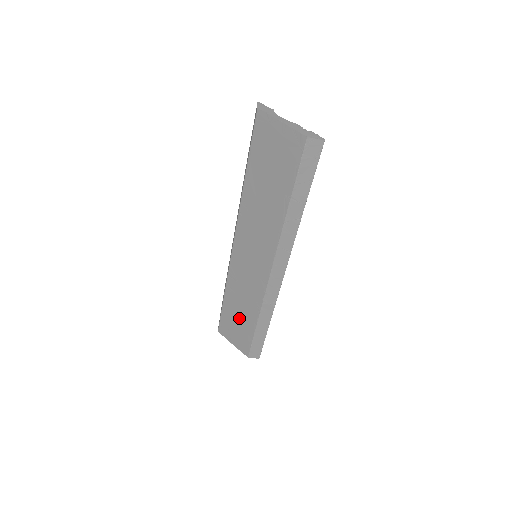
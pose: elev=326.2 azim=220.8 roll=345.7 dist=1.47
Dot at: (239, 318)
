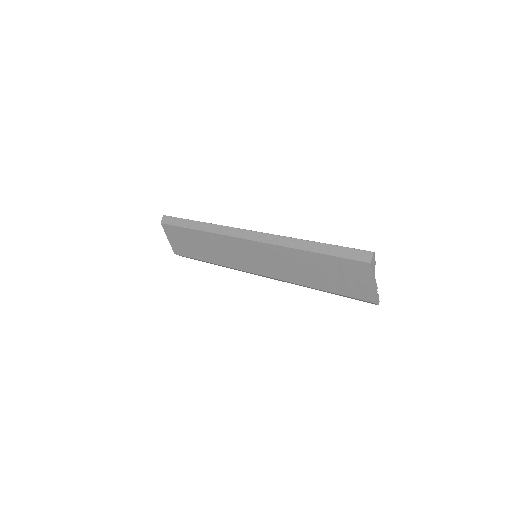
Dot at: (195, 246)
